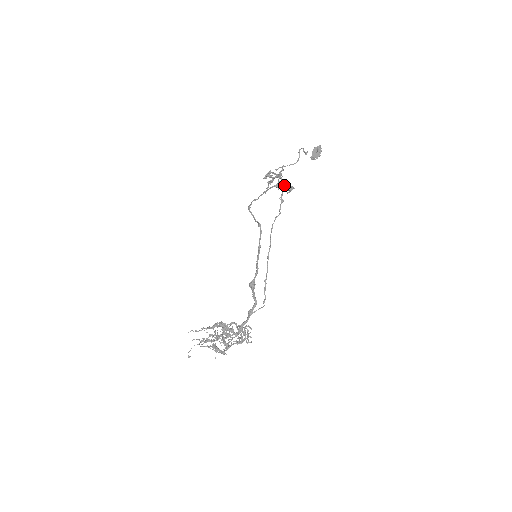
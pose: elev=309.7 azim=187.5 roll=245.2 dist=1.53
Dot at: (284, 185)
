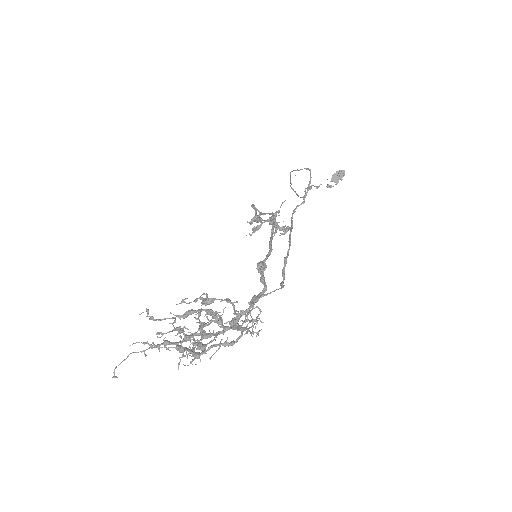
Dot at: (278, 226)
